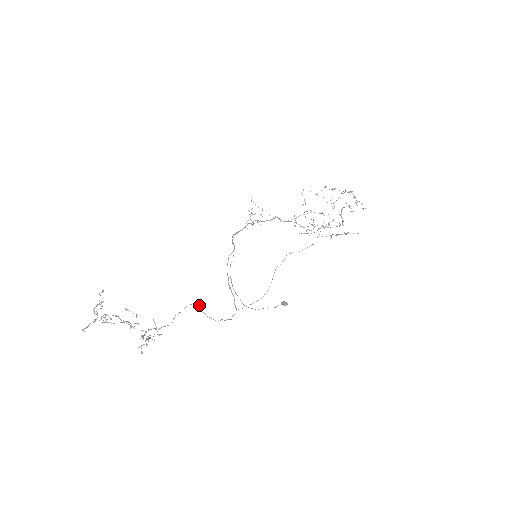
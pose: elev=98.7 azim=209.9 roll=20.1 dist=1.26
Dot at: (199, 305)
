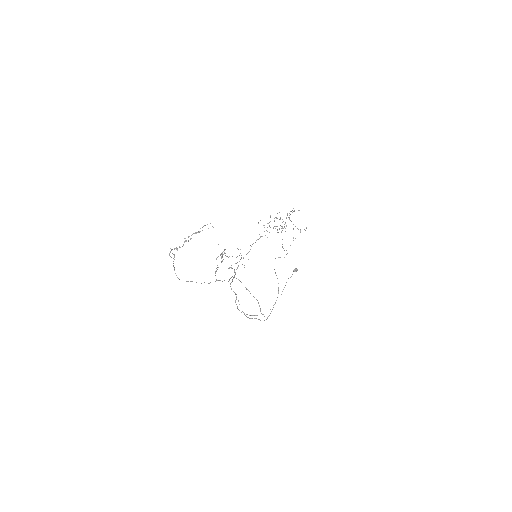
Dot at: occluded
